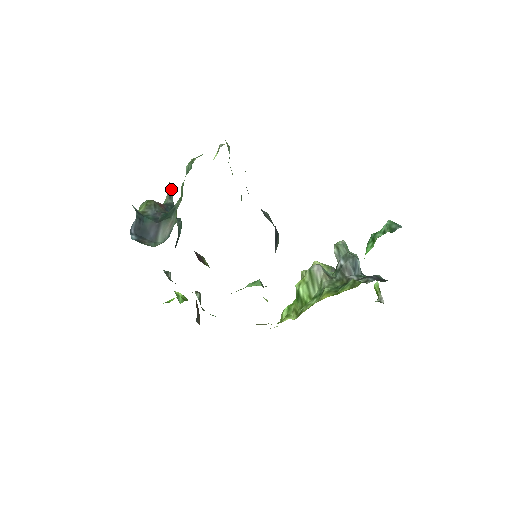
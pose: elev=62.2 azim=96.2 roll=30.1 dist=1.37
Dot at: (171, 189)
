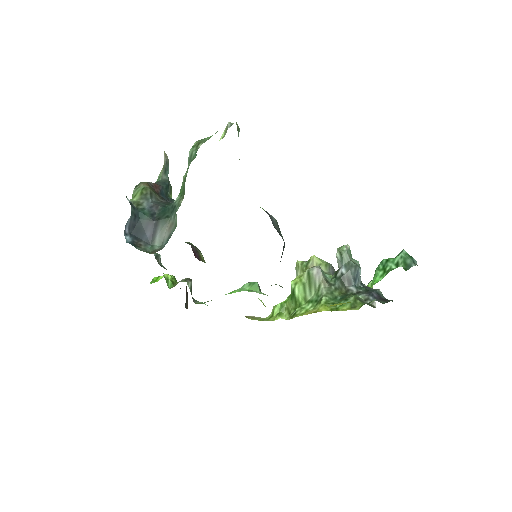
Dot at: (167, 161)
